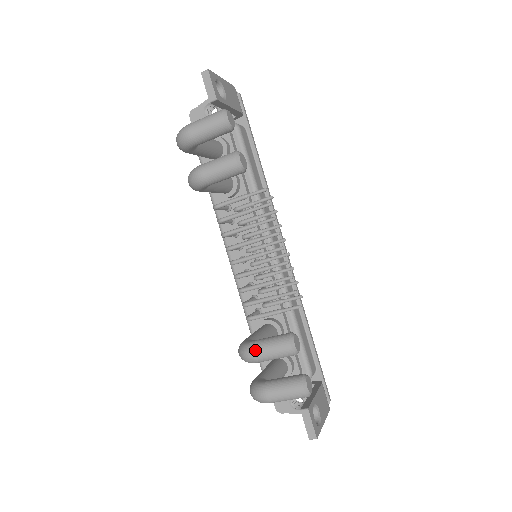
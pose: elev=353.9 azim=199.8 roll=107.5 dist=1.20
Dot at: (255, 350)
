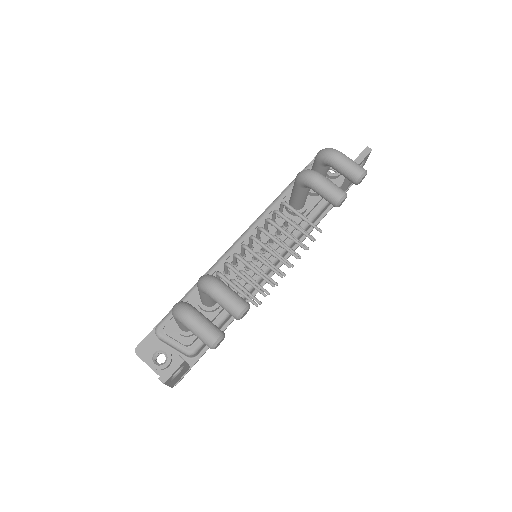
Dot at: (220, 285)
